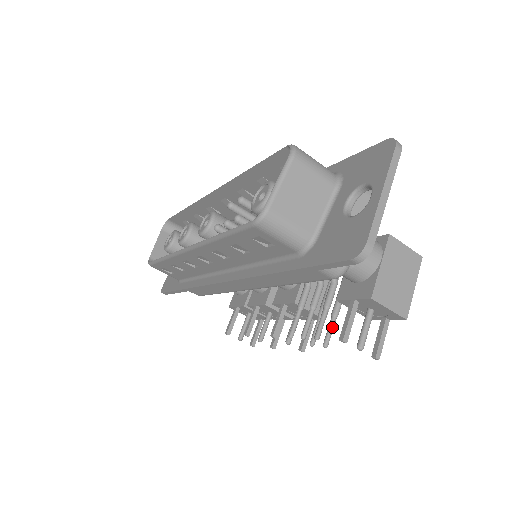
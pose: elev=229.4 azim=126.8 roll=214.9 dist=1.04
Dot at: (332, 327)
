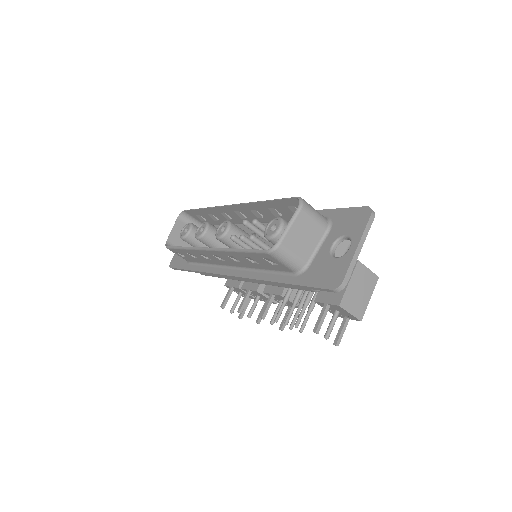
Dot at: (308, 318)
